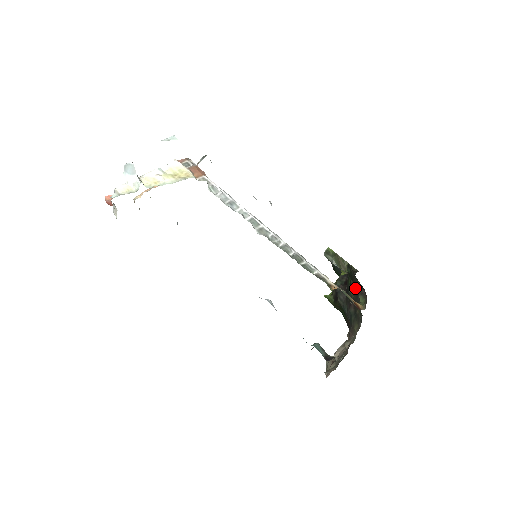
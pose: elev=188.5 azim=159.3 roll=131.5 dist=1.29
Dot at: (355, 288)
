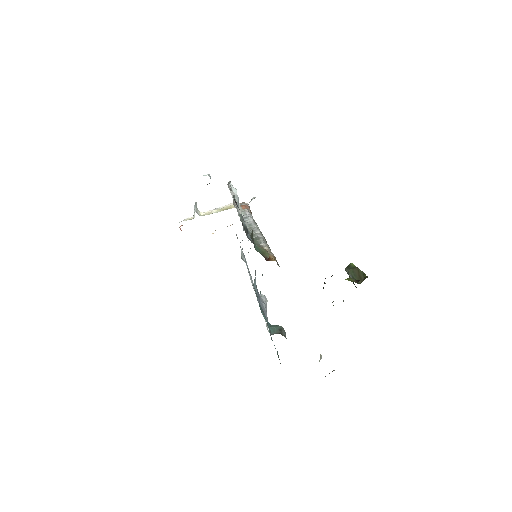
Dot at: occluded
